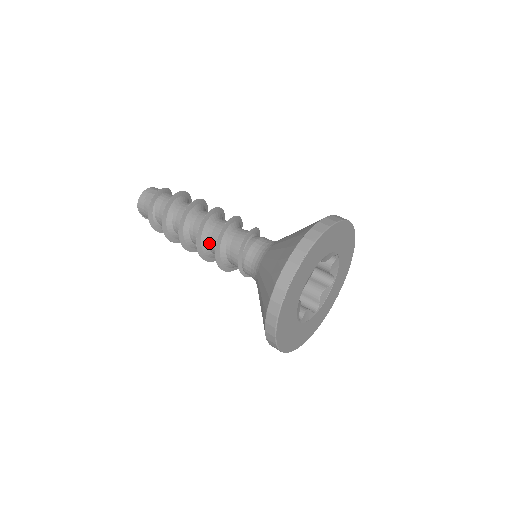
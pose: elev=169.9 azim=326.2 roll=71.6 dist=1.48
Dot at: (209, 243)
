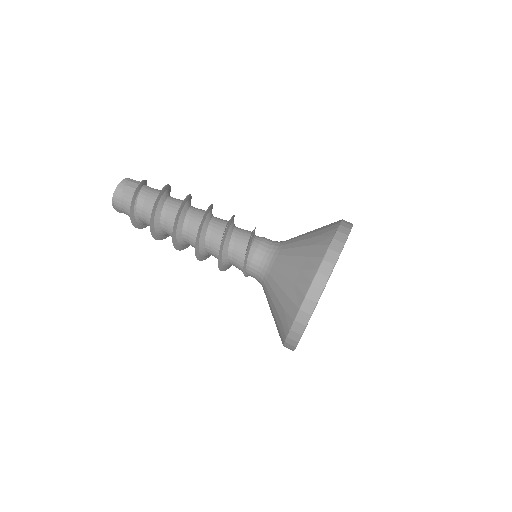
Dot at: (207, 244)
